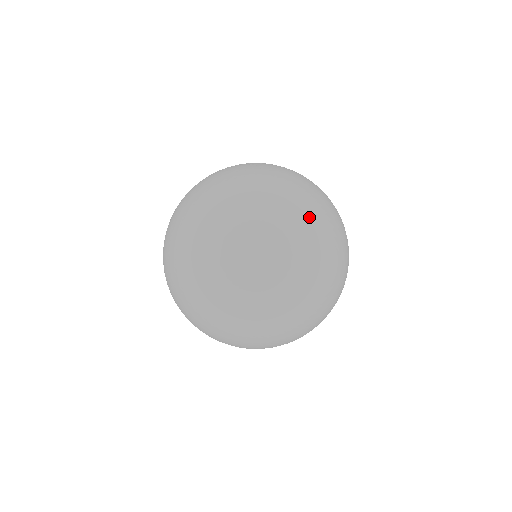
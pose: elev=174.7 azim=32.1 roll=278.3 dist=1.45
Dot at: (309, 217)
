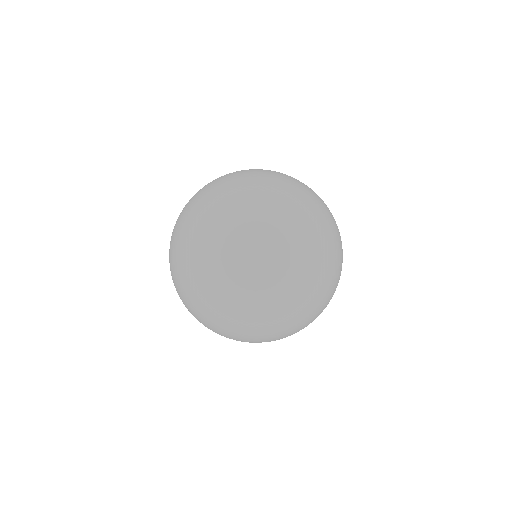
Dot at: occluded
